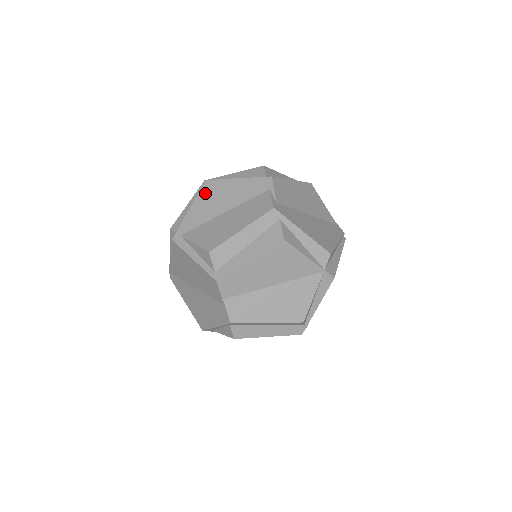
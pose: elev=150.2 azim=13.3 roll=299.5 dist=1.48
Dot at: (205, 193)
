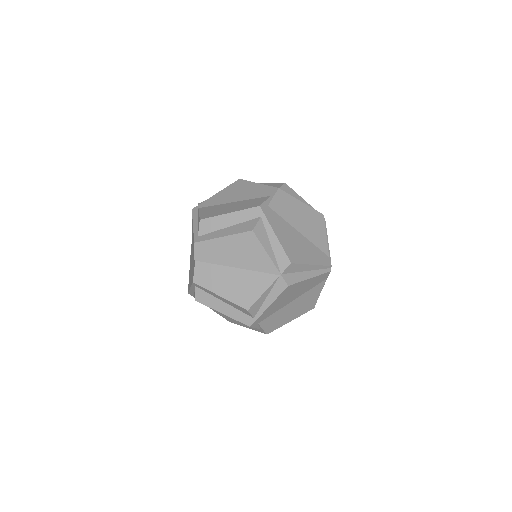
Dot at: (232, 186)
